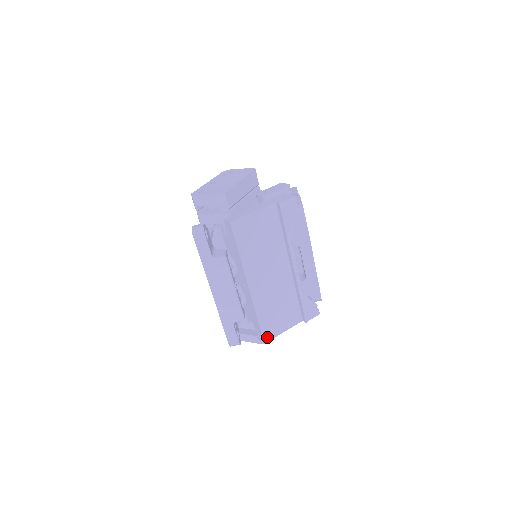
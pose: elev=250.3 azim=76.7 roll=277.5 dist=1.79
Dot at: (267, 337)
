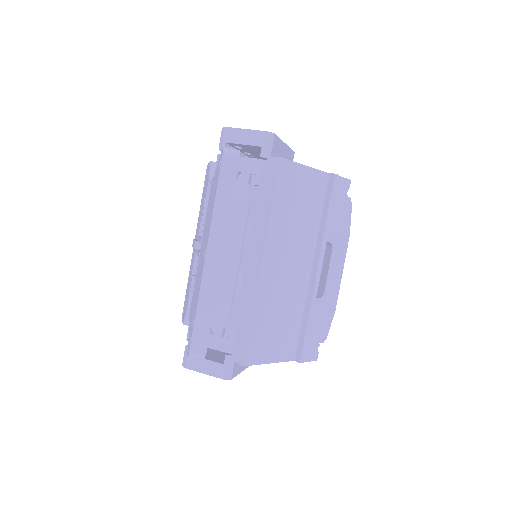
Dot at: (250, 358)
